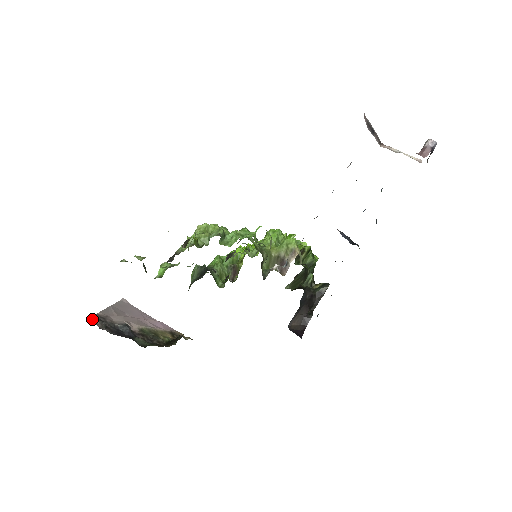
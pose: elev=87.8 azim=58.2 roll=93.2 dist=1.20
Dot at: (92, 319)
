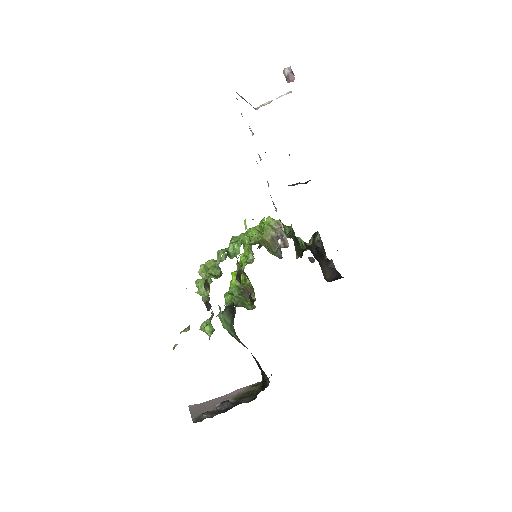
Dot at: (196, 422)
